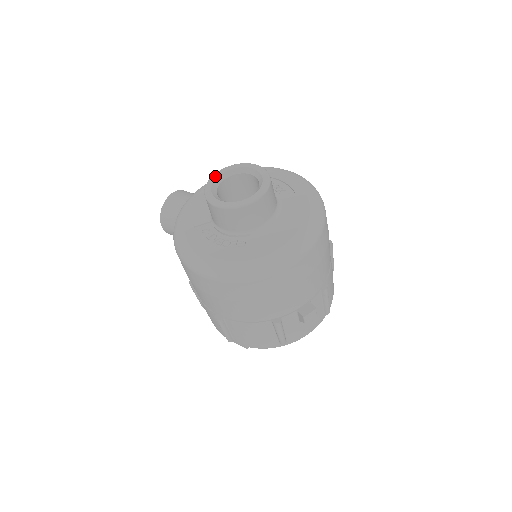
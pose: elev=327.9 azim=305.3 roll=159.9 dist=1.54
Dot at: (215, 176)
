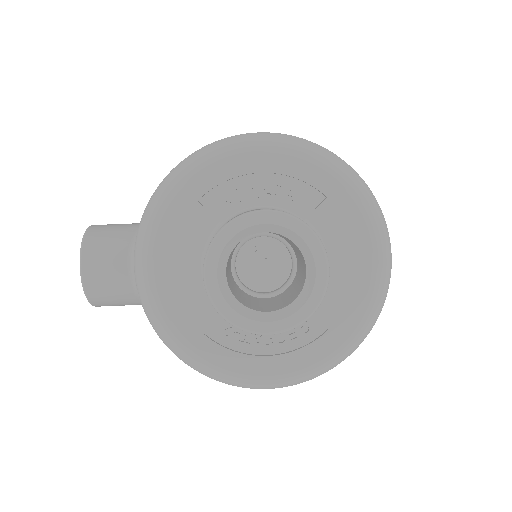
Dot at: (211, 272)
